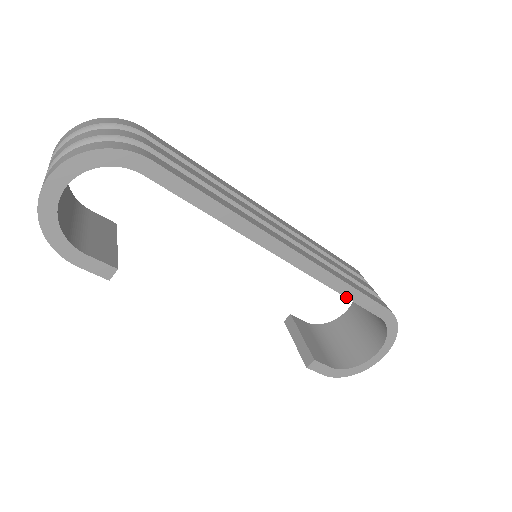
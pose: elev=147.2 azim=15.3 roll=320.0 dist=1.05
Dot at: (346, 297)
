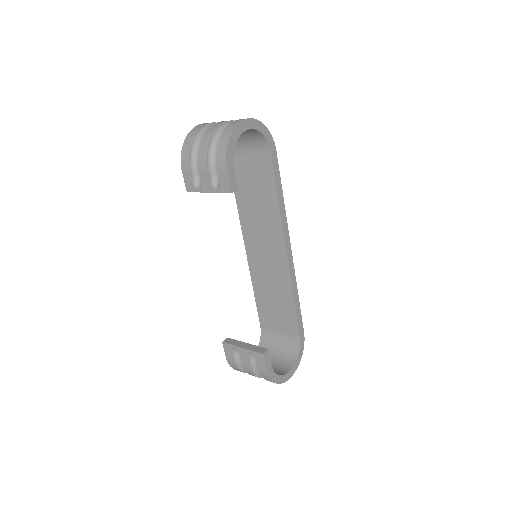
Dot at: (295, 305)
